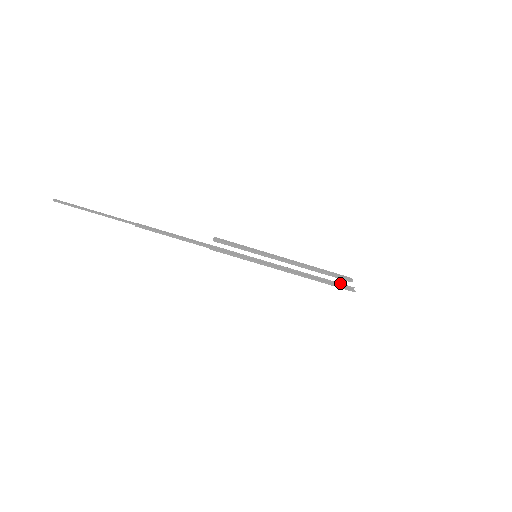
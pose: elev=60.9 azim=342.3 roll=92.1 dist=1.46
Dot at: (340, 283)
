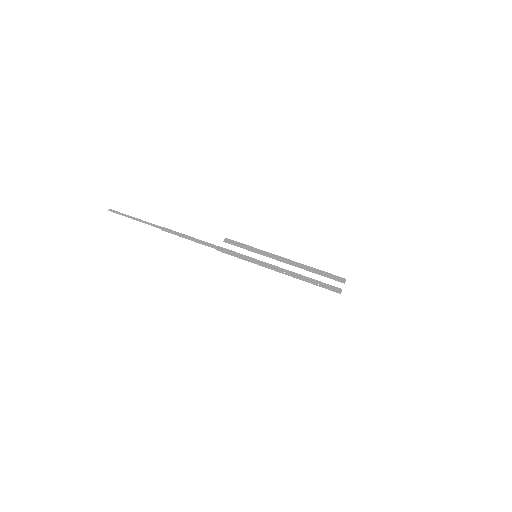
Dot at: (328, 284)
